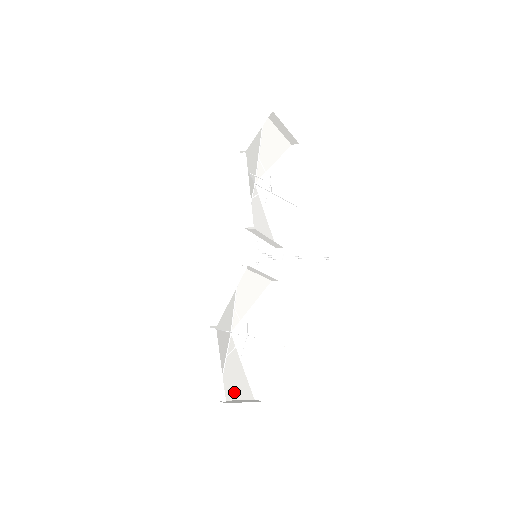
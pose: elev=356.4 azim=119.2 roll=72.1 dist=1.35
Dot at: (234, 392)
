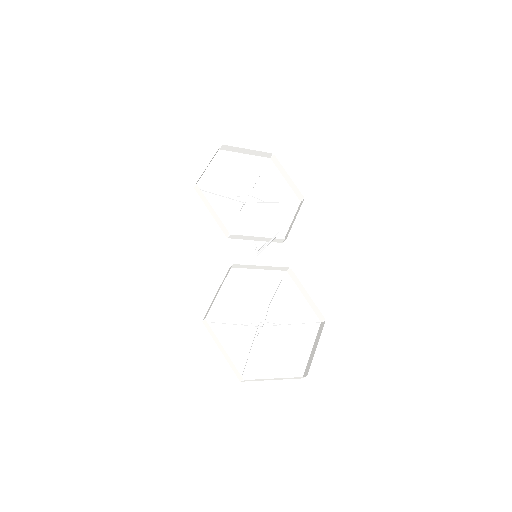
Dot at: (267, 374)
